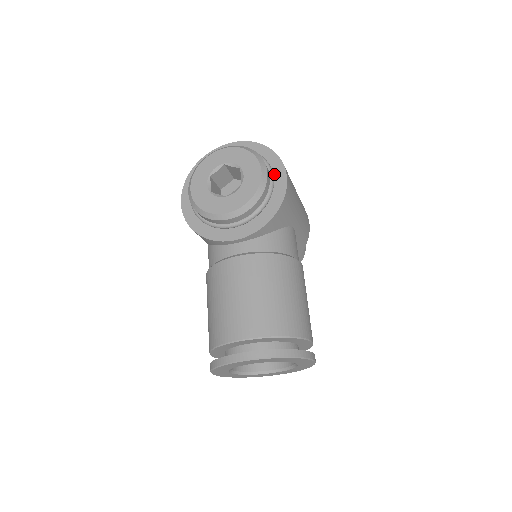
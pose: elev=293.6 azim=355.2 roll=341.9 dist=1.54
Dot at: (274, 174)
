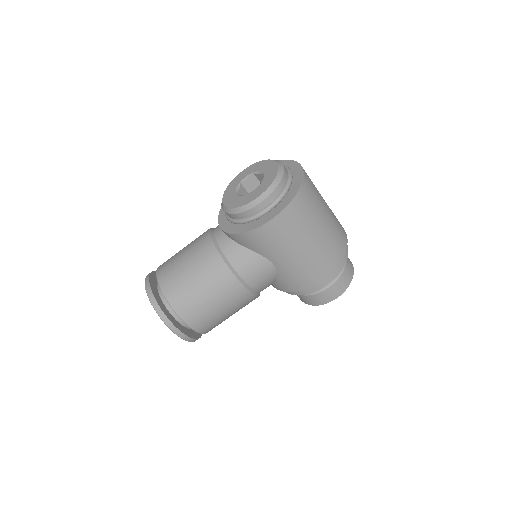
Dot at: (273, 210)
